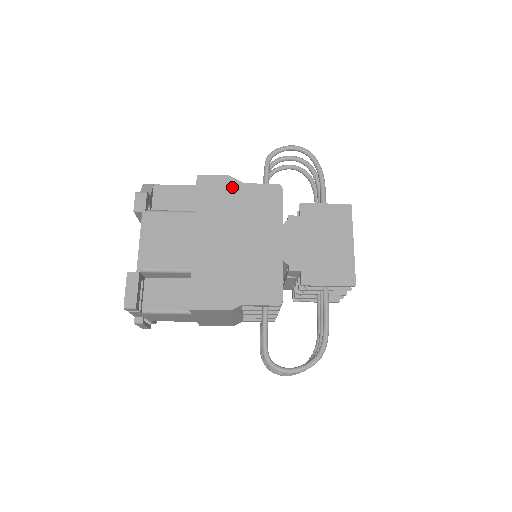
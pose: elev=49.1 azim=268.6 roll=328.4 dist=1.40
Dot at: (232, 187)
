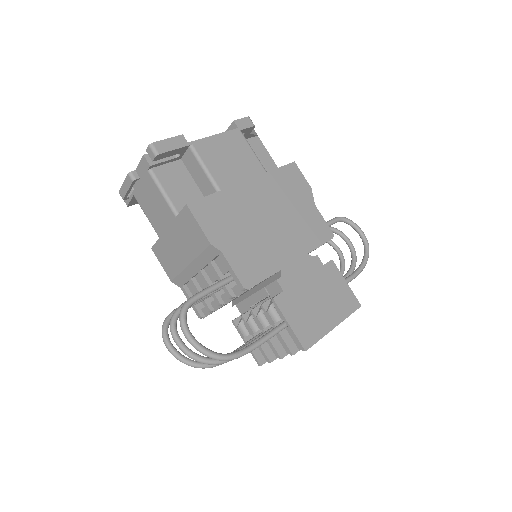
Dot at: (305, 195)
